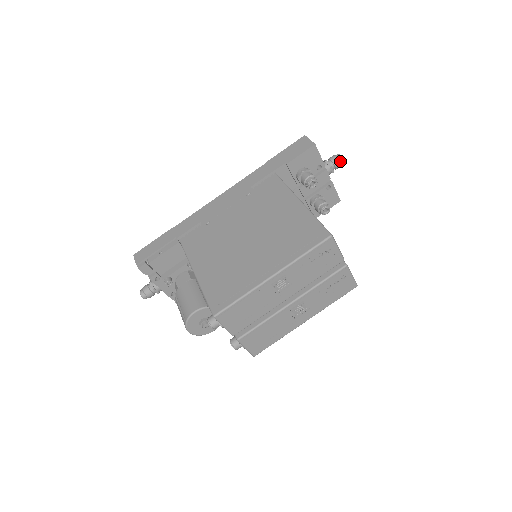
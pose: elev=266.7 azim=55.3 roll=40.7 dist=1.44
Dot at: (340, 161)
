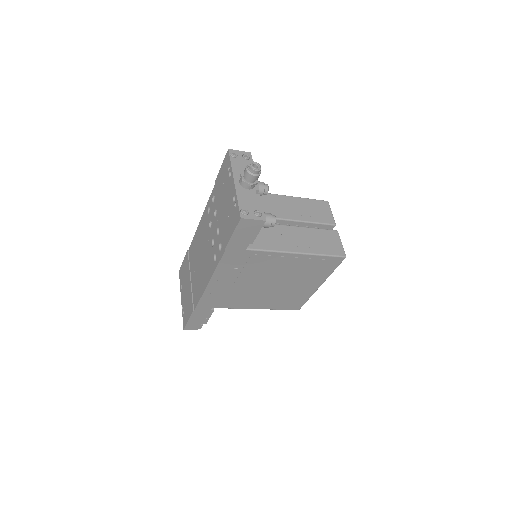
Dot at: (260, 172)
